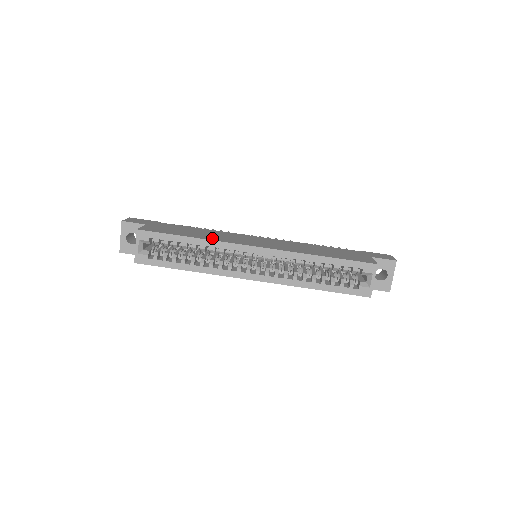
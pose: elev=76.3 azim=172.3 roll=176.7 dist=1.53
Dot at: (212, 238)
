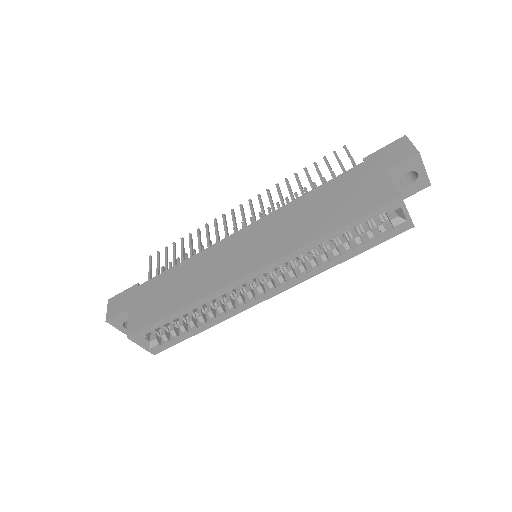
Dot at: (200, 291)
